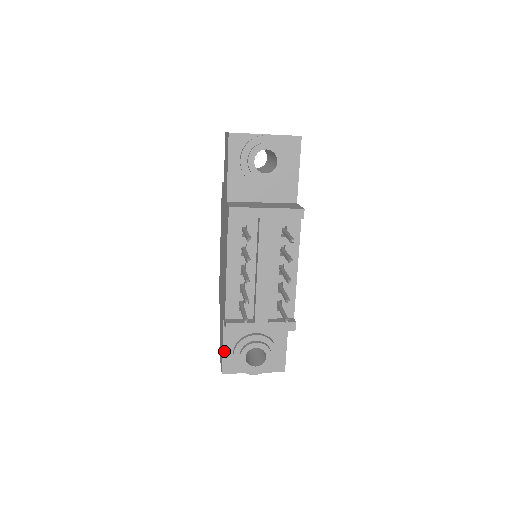
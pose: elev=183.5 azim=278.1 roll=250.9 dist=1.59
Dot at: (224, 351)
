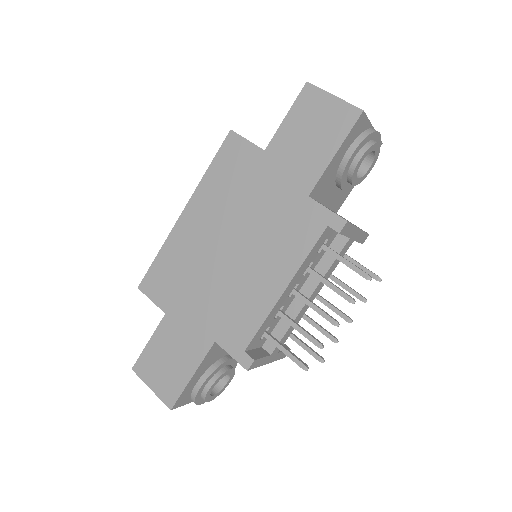
Dot at: (190, 382)
